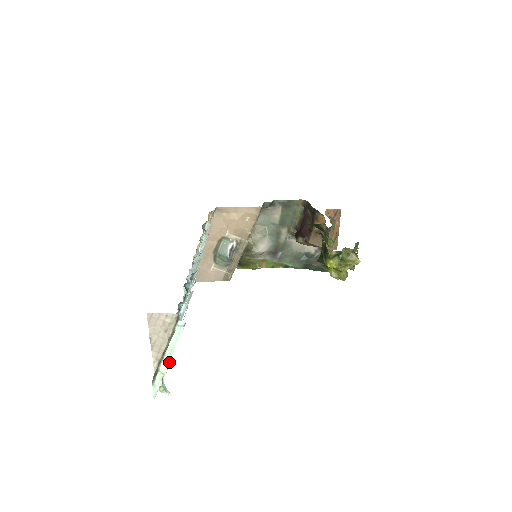
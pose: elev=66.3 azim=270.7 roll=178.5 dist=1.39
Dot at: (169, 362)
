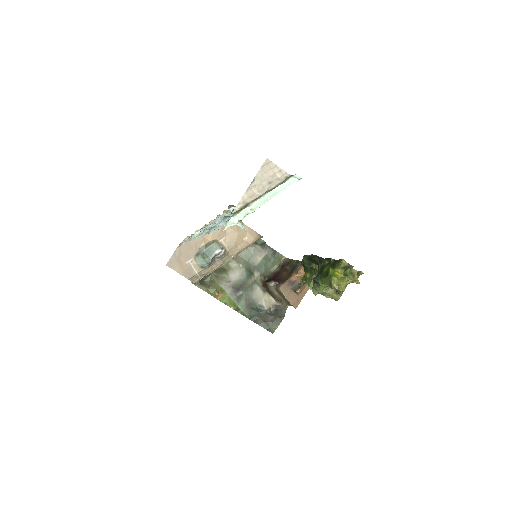
Dot at: (263, 203)
